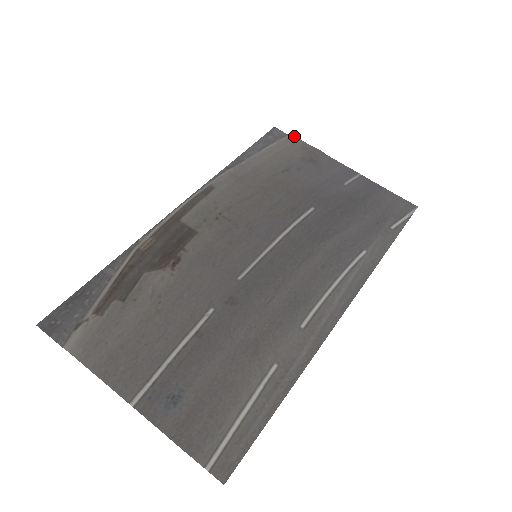
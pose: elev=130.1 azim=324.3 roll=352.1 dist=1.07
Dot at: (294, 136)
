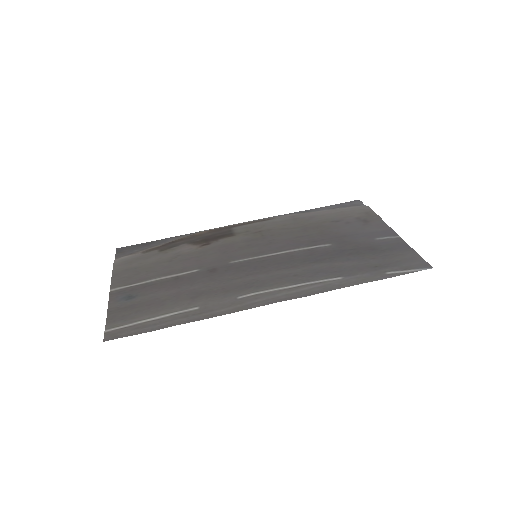
Dot at: (368, 206)
